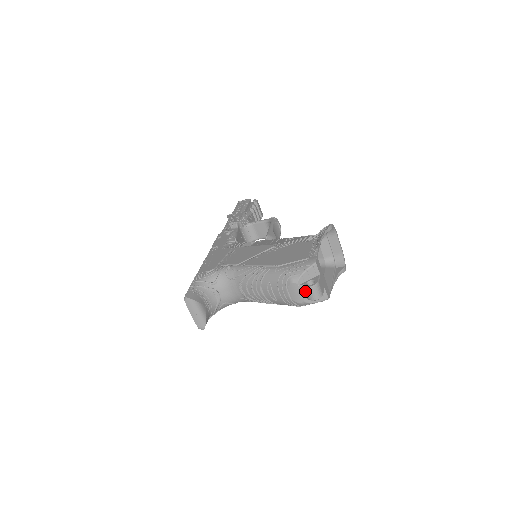
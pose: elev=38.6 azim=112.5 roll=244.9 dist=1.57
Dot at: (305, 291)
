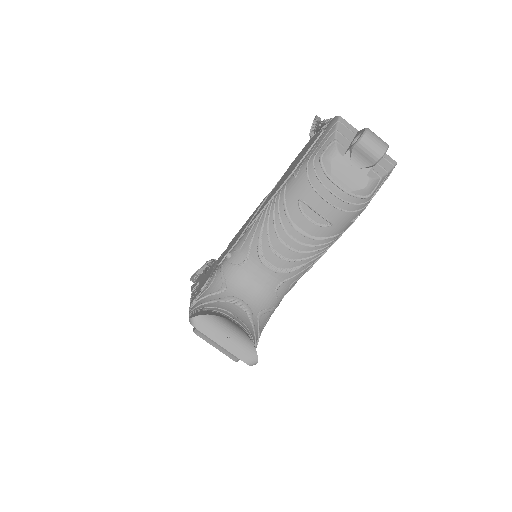
Dot at: (359, 154)
